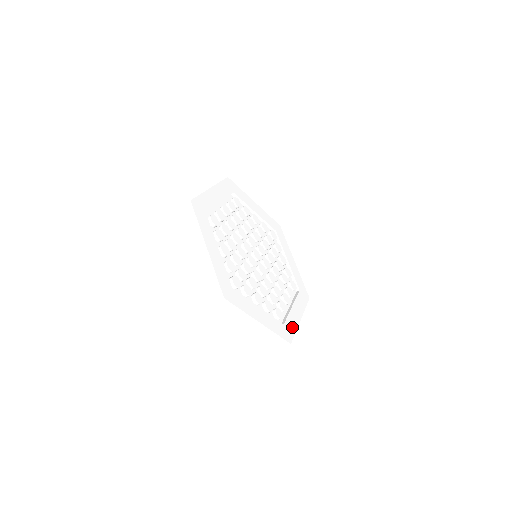
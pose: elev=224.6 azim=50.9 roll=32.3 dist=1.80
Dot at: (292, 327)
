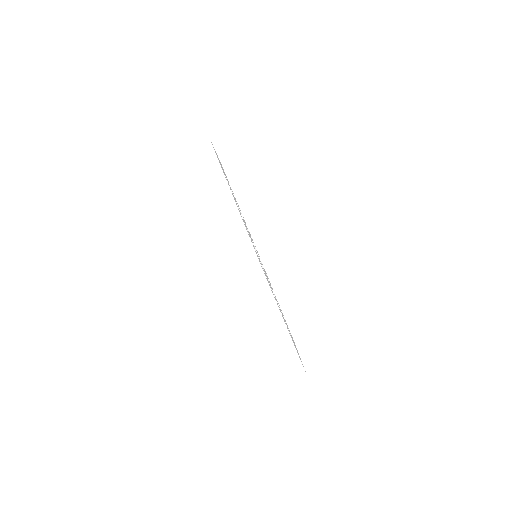
Dot at: occluded
